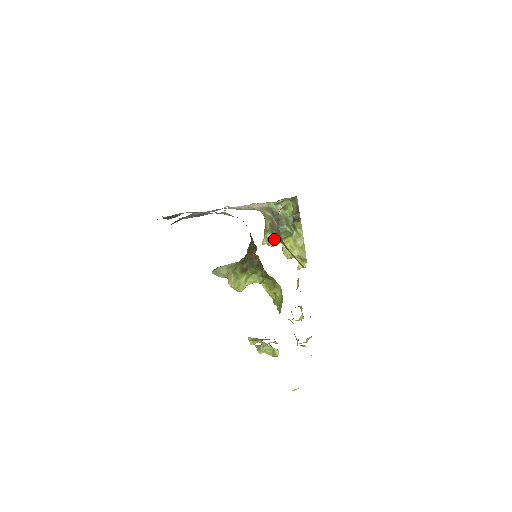
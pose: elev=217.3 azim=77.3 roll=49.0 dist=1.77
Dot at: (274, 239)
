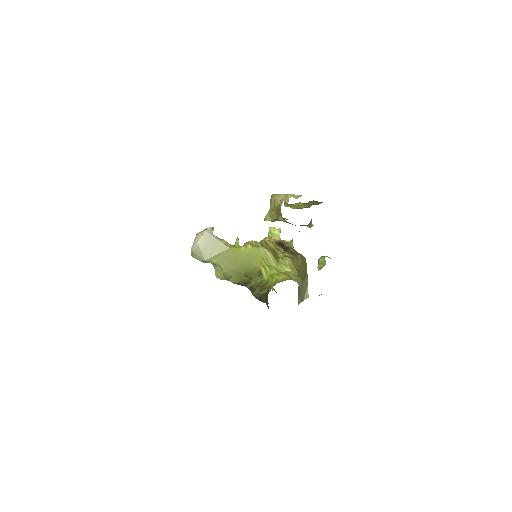
Dot at: occluded
